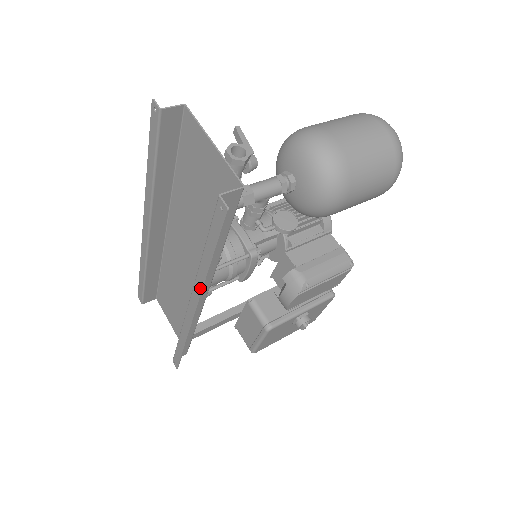
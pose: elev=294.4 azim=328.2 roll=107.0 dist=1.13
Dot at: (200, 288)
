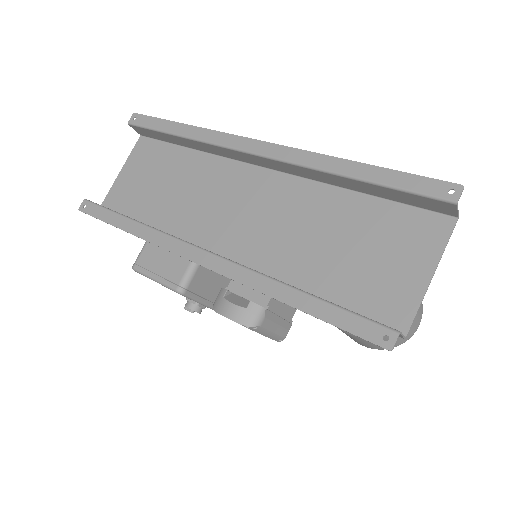
Dot at: (244, 280)
